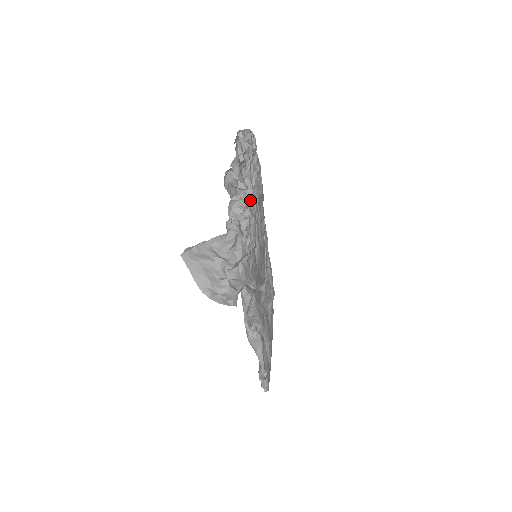
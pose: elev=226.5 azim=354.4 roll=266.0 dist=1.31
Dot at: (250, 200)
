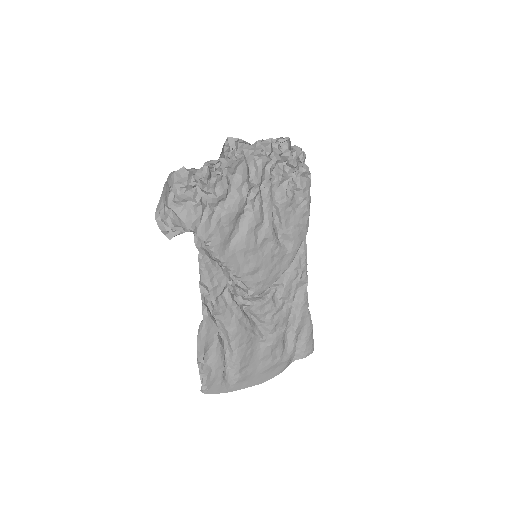
Dot at: (241, 178)
